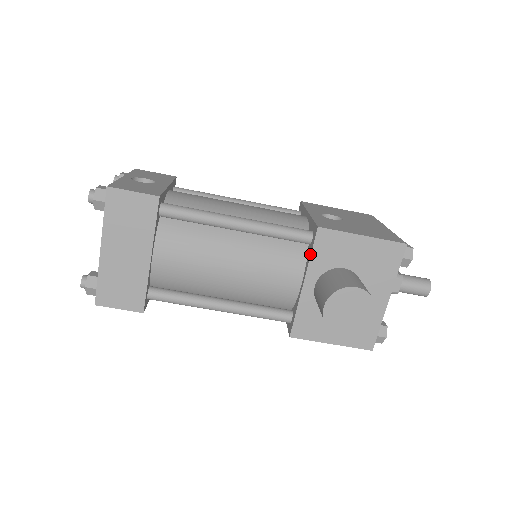
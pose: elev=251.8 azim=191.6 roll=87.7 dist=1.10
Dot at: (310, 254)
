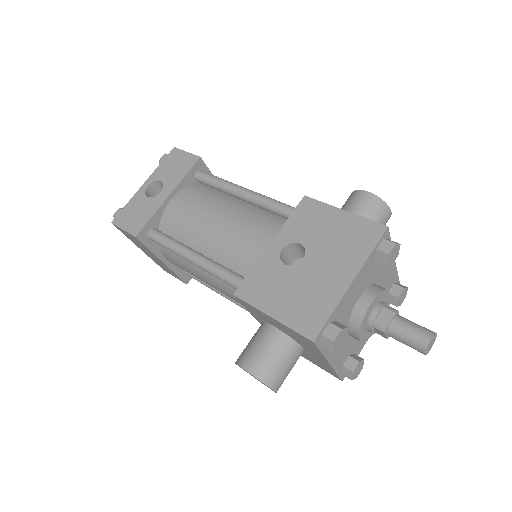
Dot at: (245, 306)
